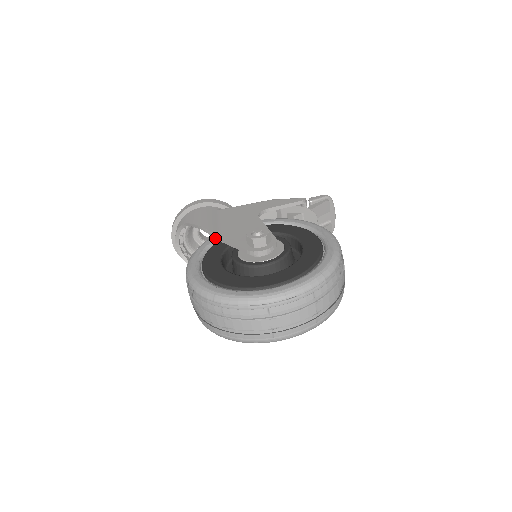
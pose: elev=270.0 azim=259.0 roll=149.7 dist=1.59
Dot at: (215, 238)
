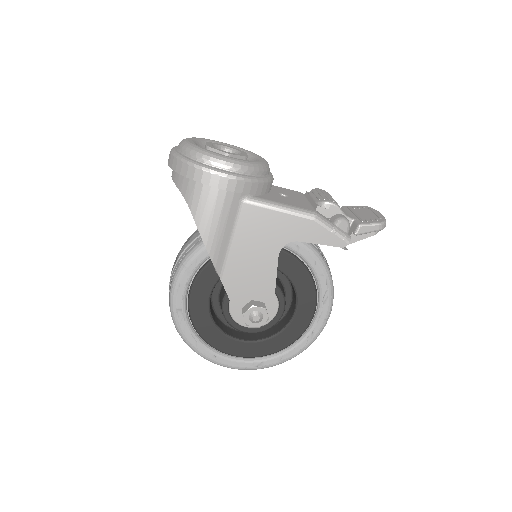
Dot at: occluded
